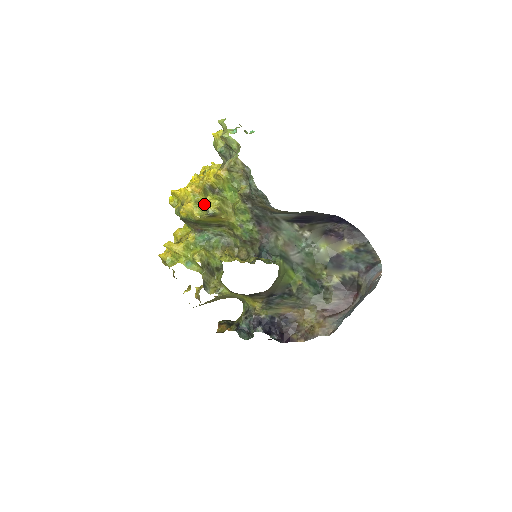
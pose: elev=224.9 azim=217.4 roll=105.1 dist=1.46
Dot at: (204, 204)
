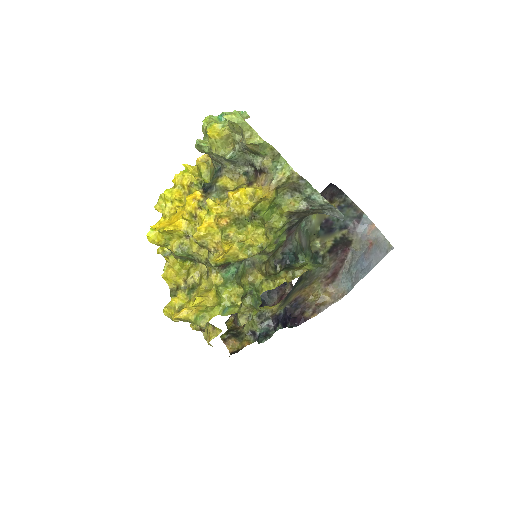
Dot at: (253, 240)
